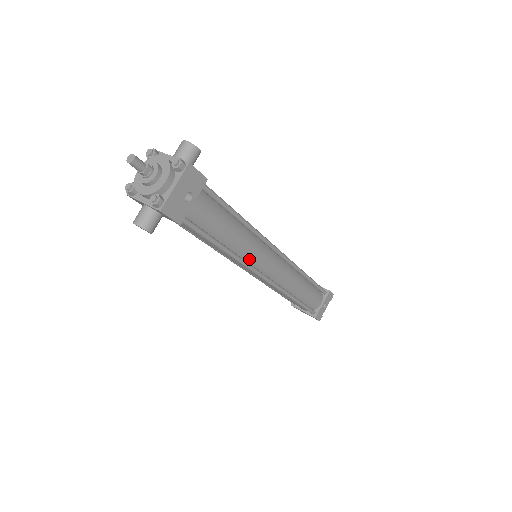
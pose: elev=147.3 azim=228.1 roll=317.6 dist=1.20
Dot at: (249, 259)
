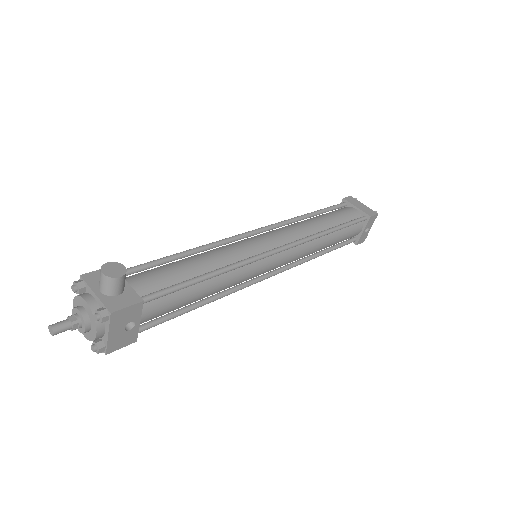
Dot at: (241, 282)
